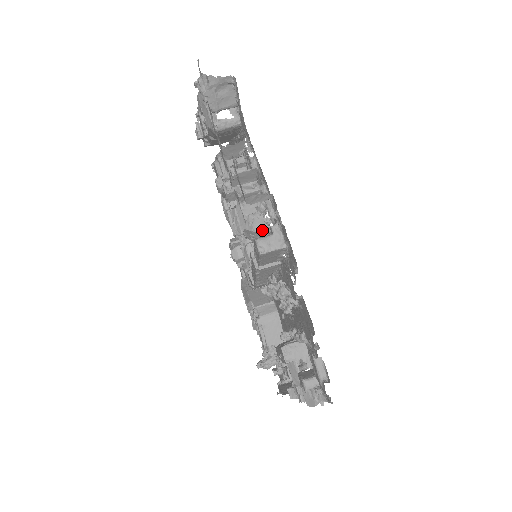
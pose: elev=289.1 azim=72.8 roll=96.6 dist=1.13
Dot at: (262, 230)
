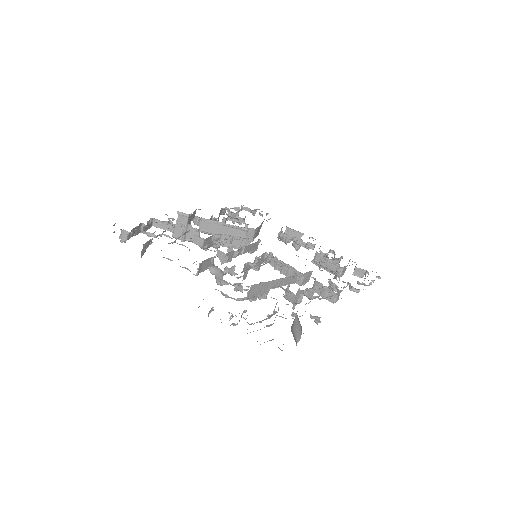
Dot at: occluded
